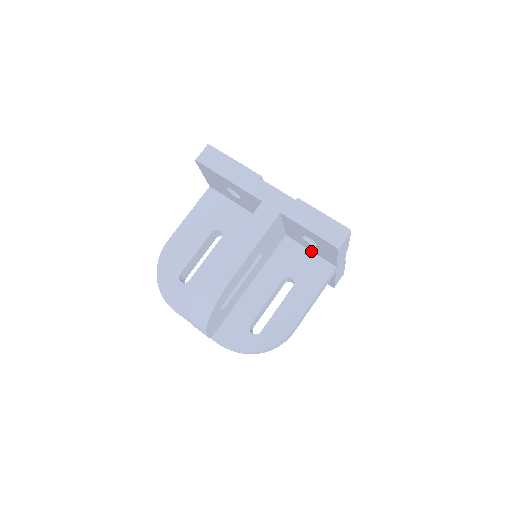
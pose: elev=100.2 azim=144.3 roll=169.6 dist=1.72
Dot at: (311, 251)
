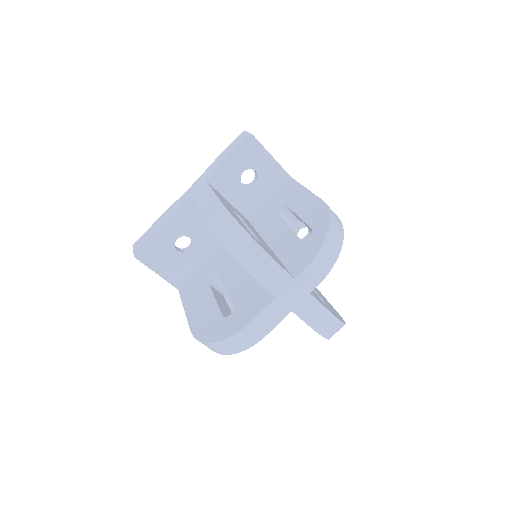
Dot at: (269, 198)
